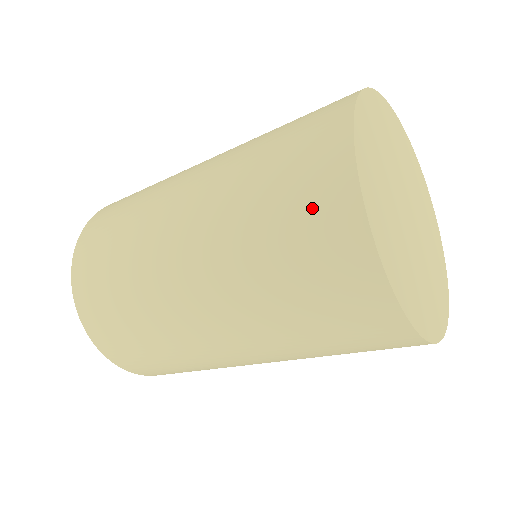
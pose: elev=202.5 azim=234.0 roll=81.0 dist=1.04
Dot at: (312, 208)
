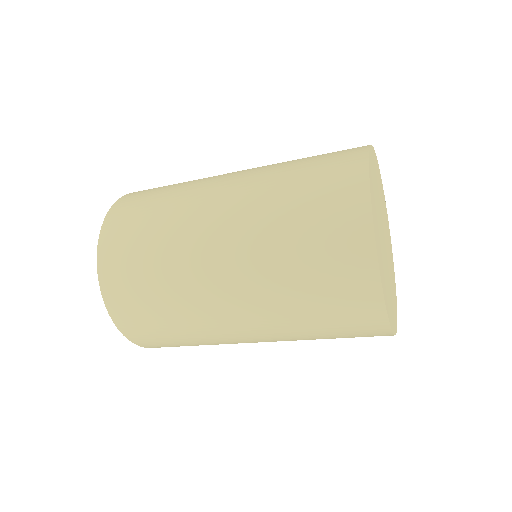
Dot at: (352, 321)
